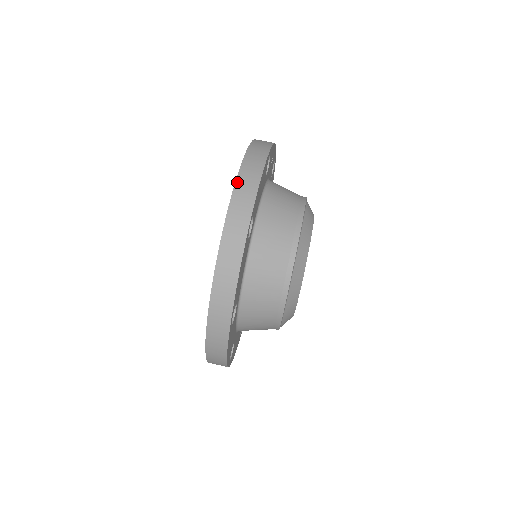
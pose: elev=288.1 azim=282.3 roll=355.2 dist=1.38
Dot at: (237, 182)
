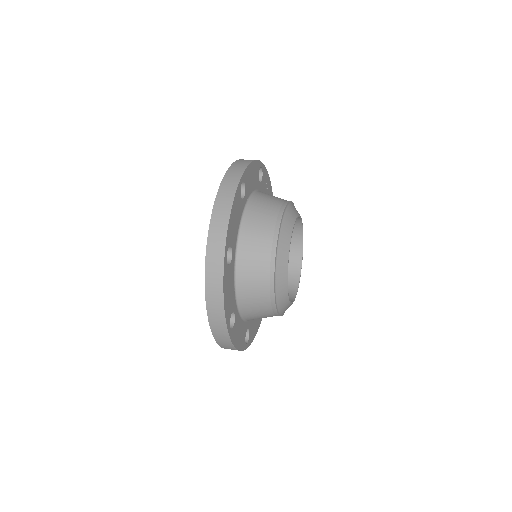
Dot at: (233, 164)
